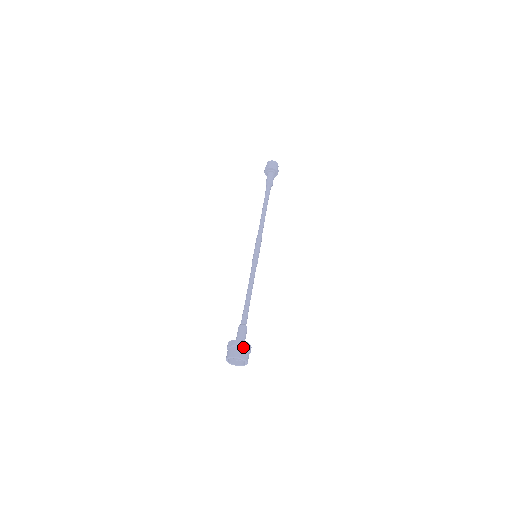
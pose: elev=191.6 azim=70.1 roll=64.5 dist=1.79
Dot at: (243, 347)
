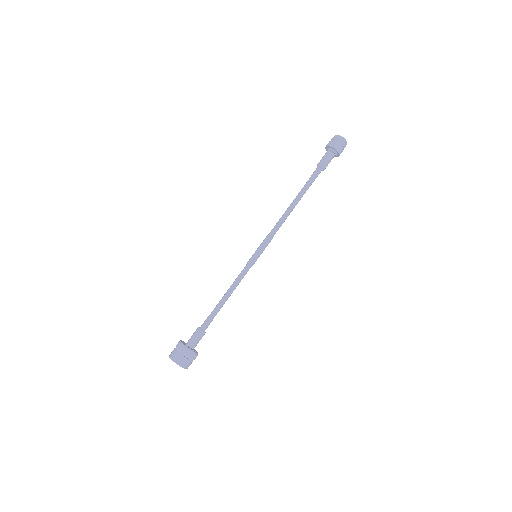
Dot at: (181, 352)
